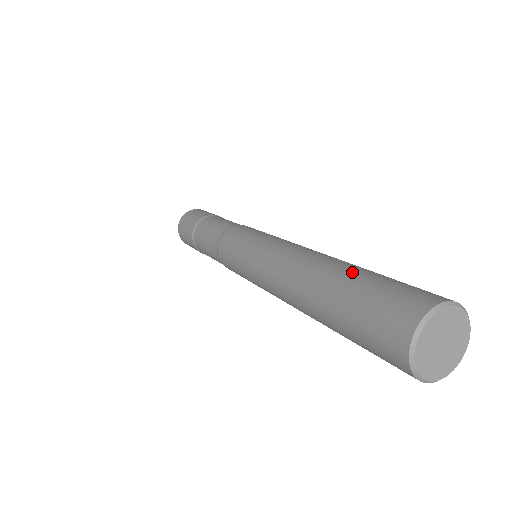
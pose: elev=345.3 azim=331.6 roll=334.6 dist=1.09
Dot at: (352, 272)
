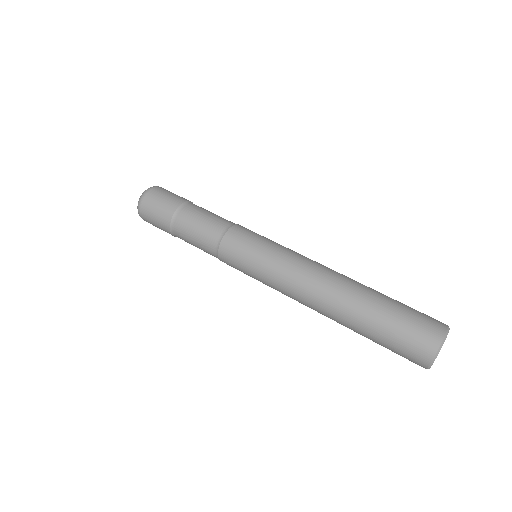
Dot at: (377, 302)
